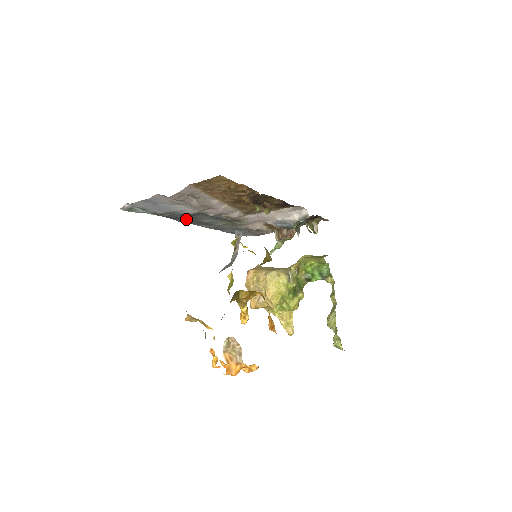
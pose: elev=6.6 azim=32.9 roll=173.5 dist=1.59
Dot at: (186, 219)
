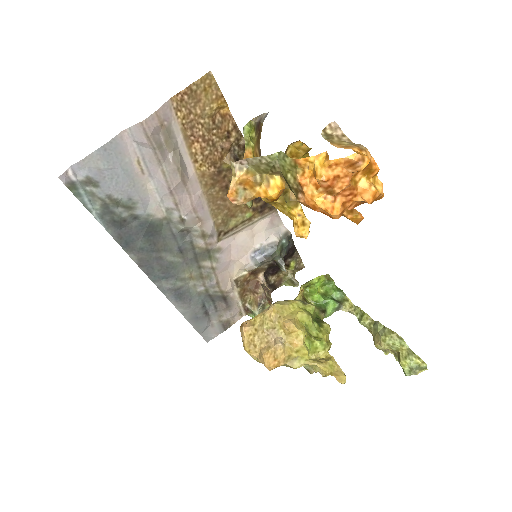
Dot at: (143, 245)
